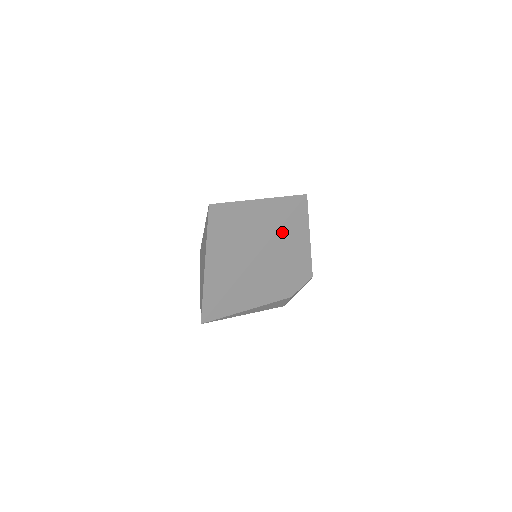
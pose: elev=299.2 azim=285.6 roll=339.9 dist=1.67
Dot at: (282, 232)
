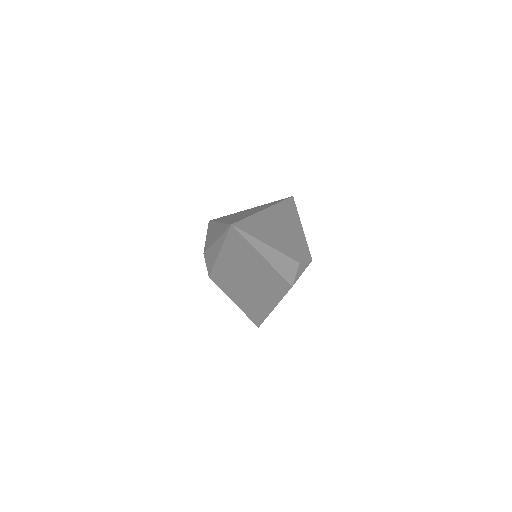
Dot at: (281, 207)
